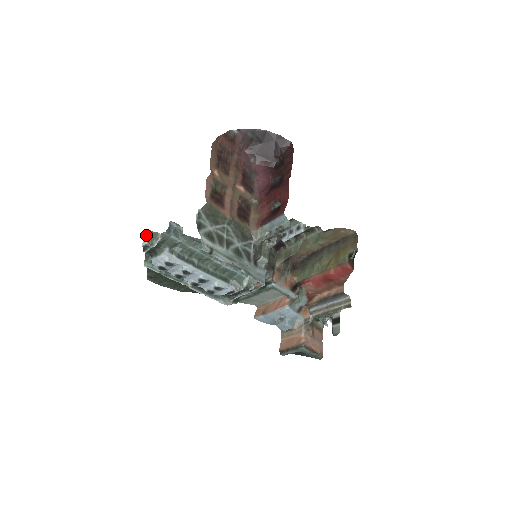
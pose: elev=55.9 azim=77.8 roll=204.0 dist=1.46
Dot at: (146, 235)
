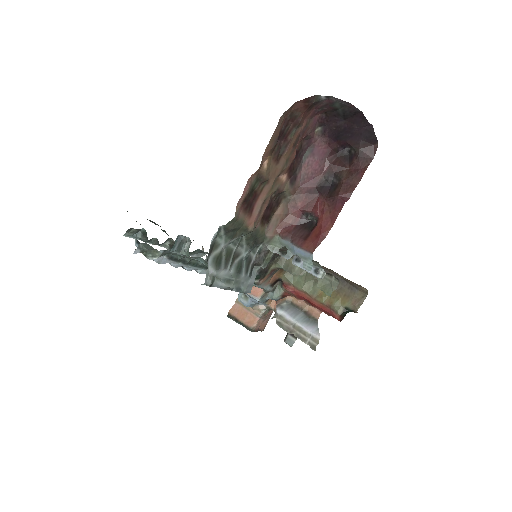
Dot at: (142, 244)
